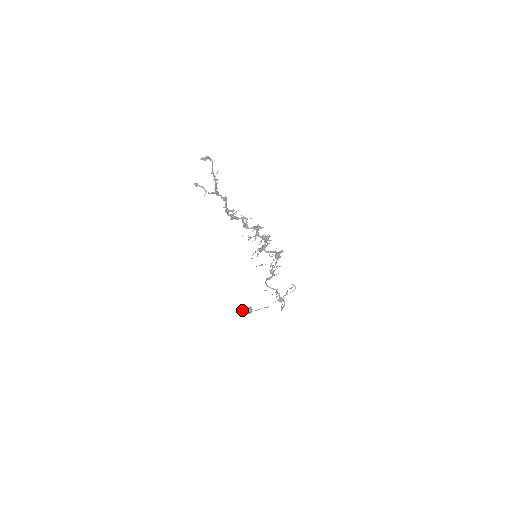
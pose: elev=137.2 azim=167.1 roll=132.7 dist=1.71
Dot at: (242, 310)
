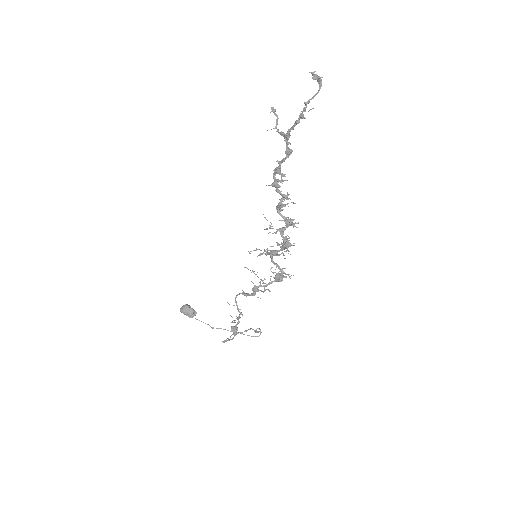
Dot at: (185, 305)
